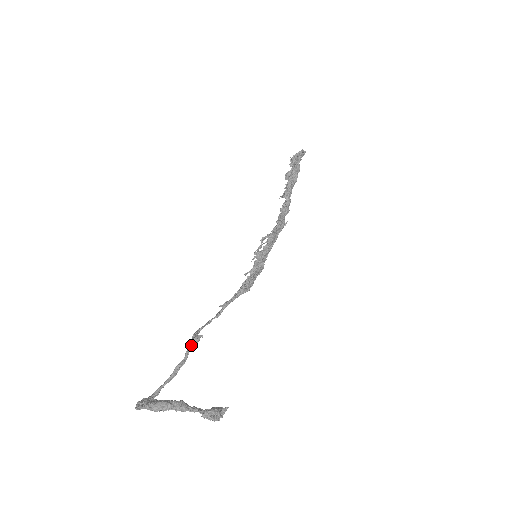
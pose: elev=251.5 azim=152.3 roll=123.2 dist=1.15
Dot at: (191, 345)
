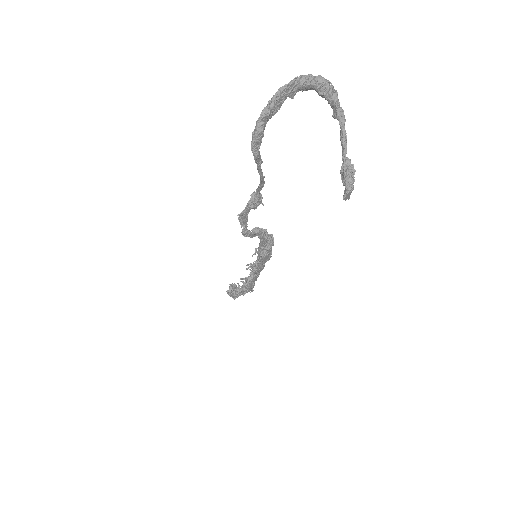
Dot at: (259, 191)
